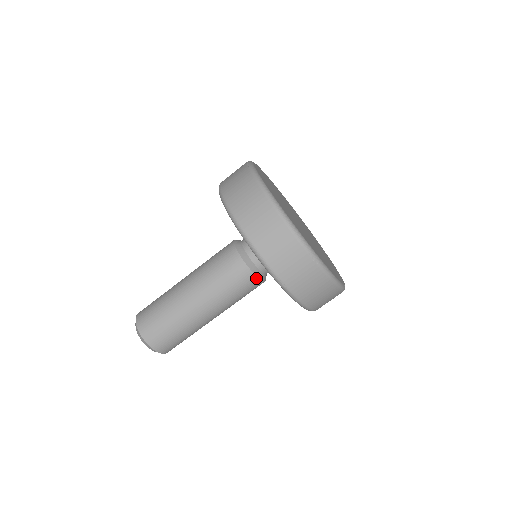
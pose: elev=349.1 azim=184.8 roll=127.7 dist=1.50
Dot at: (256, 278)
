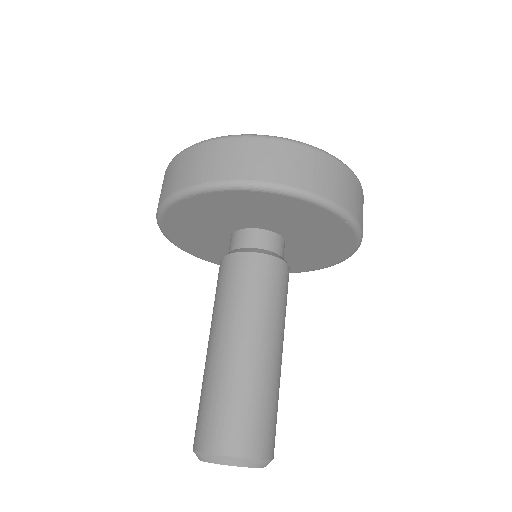
Dot at: (265, 256)
